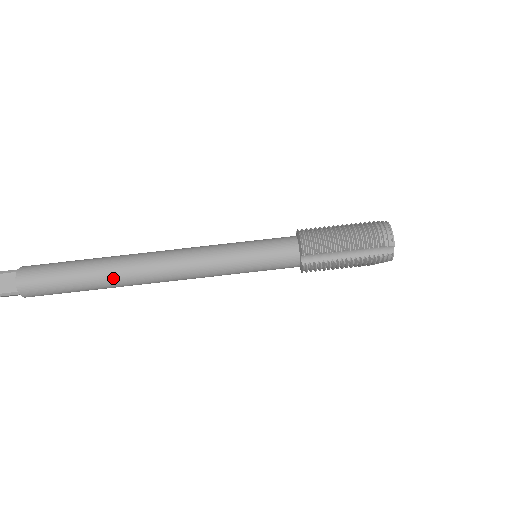
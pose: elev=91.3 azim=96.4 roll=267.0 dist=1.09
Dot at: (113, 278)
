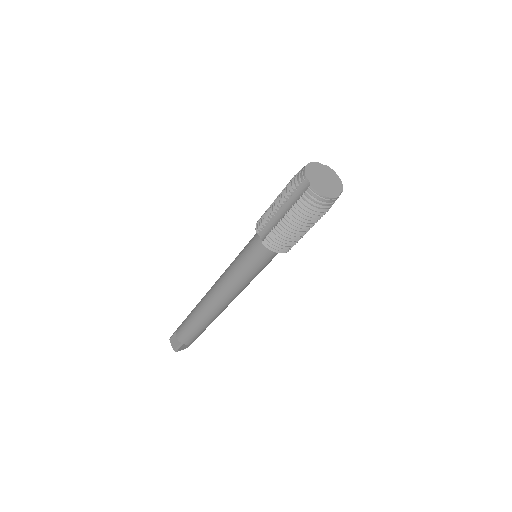
Dot at: occluded
